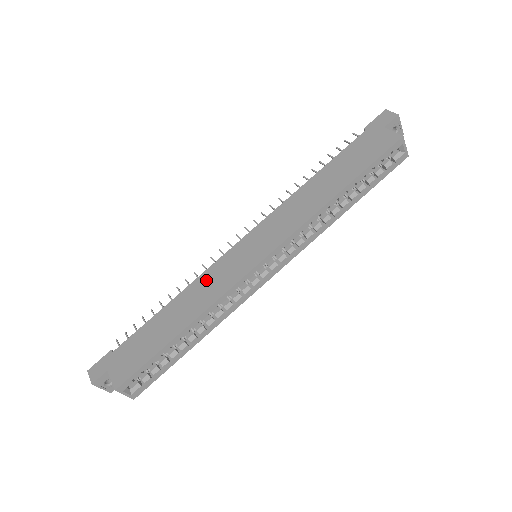
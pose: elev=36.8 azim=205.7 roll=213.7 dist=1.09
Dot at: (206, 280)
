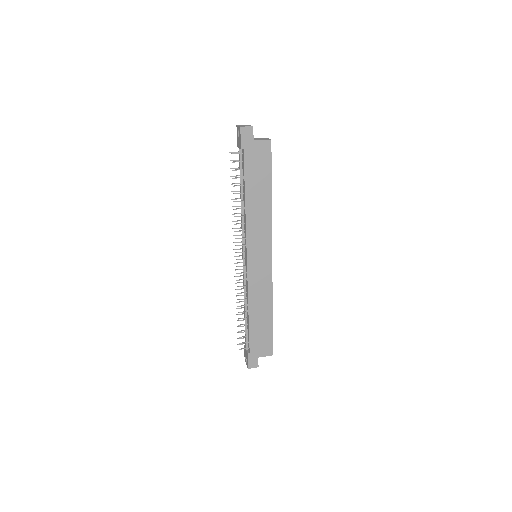
Dot at: (255, 290)
